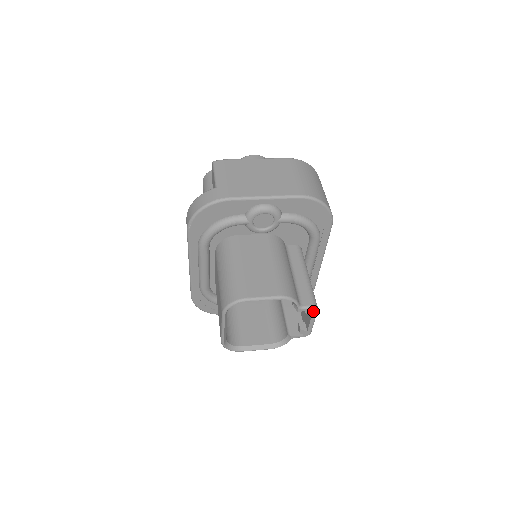
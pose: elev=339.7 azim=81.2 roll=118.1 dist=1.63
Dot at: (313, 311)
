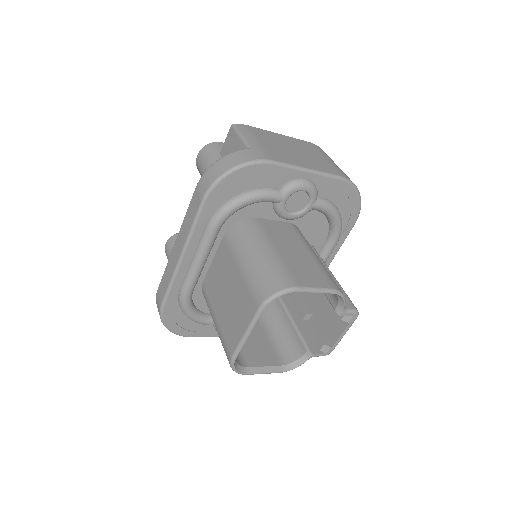
Dot at: (354, 317)
